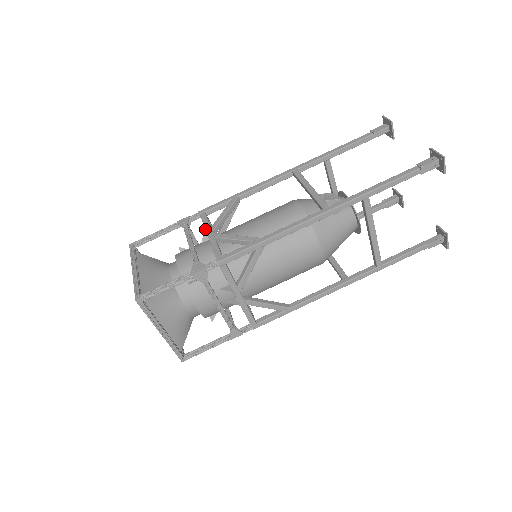
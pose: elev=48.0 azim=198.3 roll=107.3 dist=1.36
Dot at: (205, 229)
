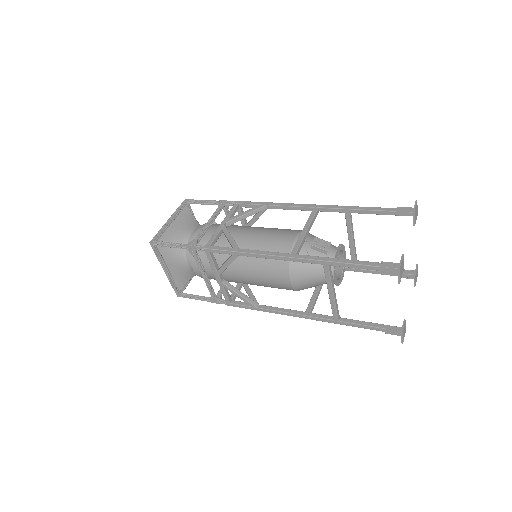
Dot at: (224, 218)
